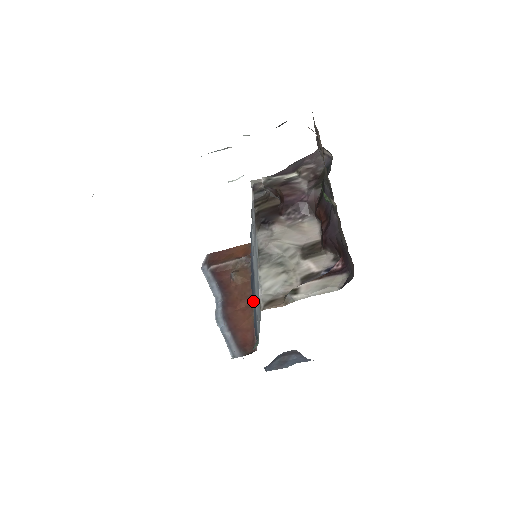
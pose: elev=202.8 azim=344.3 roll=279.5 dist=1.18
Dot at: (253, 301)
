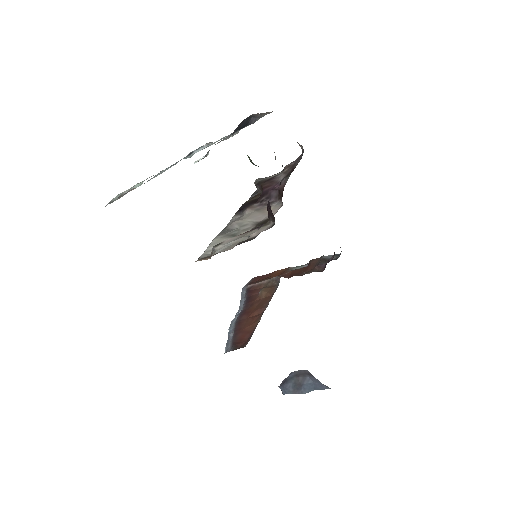
Dot at: occluded
